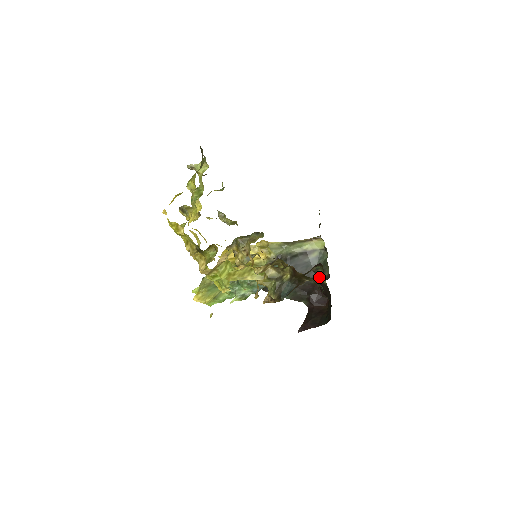
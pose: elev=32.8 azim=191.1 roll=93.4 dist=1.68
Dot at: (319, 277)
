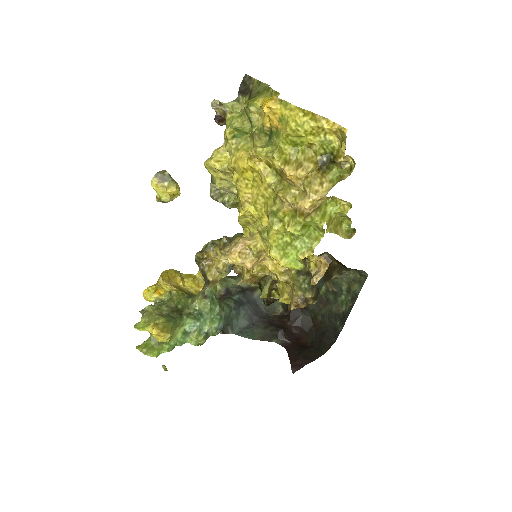
Dot at: occluded
